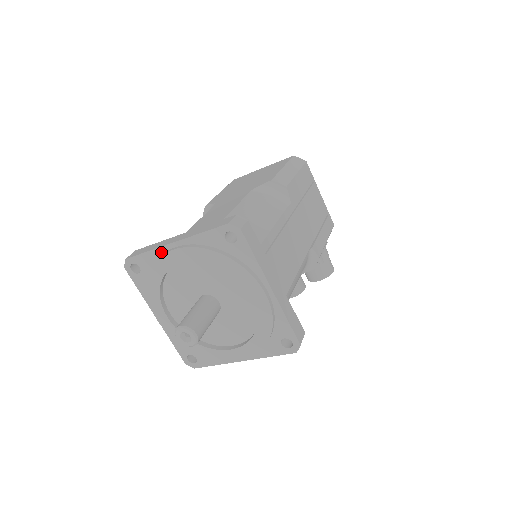
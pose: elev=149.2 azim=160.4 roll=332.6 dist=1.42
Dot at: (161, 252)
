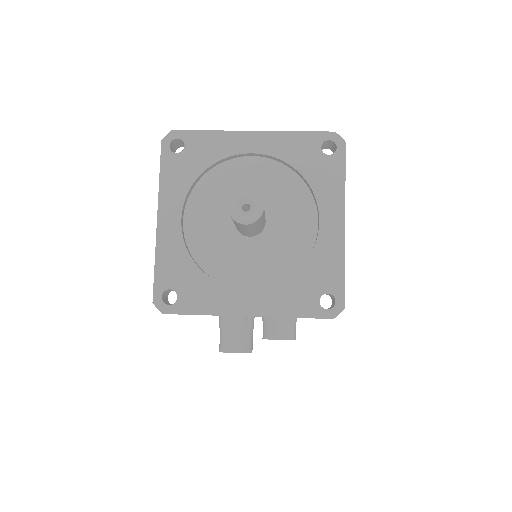
Dot at: (229, 137)
